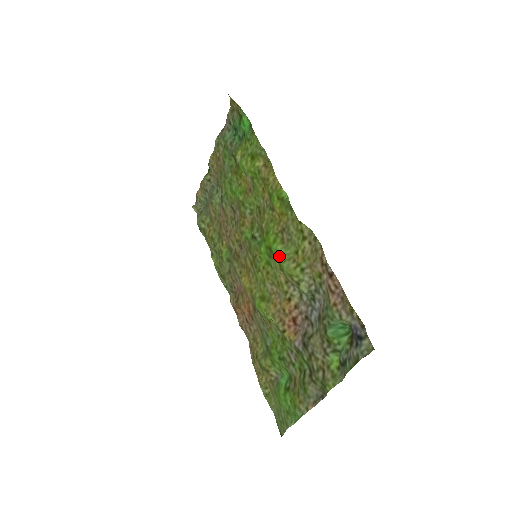
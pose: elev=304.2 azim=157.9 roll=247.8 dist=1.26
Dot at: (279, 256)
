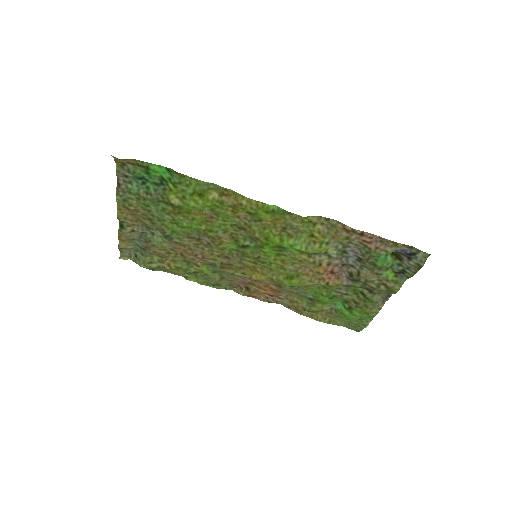
Dot at: (298, 248)
